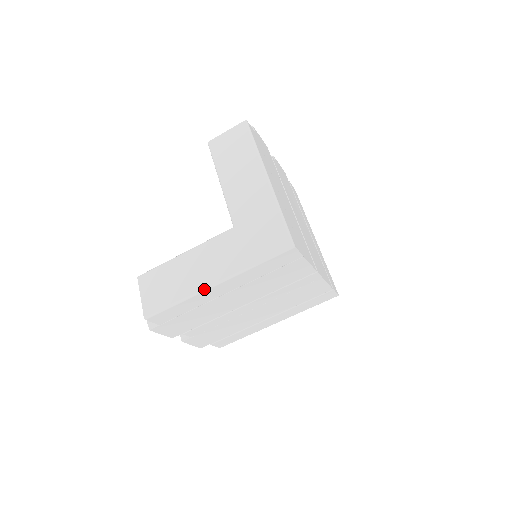
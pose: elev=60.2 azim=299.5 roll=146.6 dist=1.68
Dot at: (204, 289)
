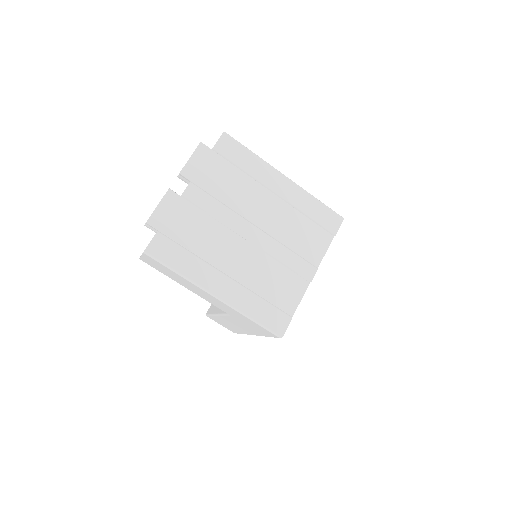
Dot at: occluded
